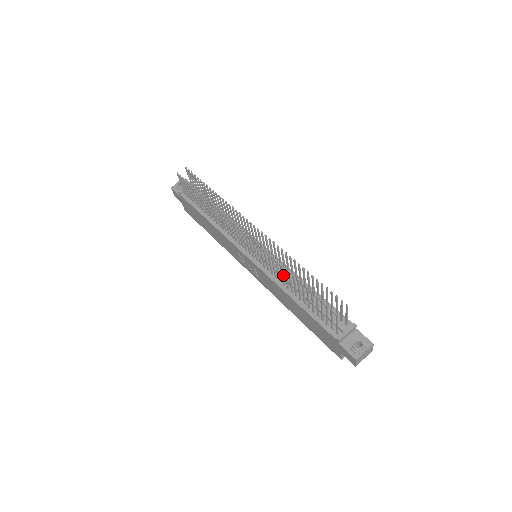
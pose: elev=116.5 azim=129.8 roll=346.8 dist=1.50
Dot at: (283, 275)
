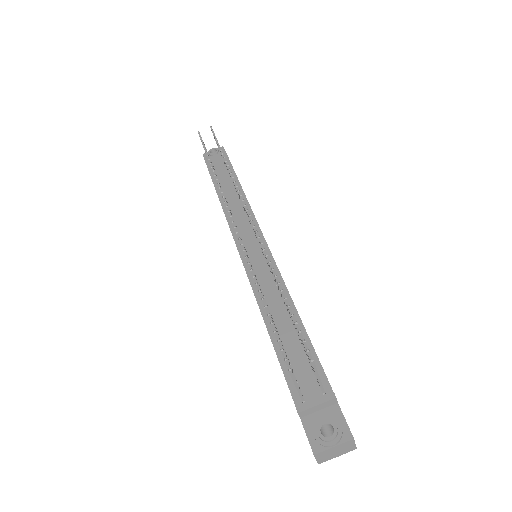
Dot at: (260, 288)
